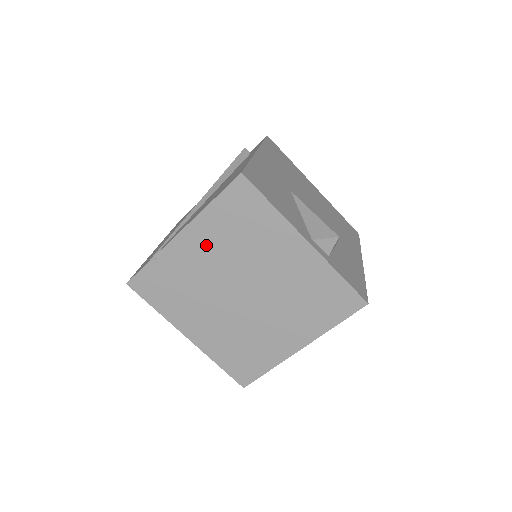
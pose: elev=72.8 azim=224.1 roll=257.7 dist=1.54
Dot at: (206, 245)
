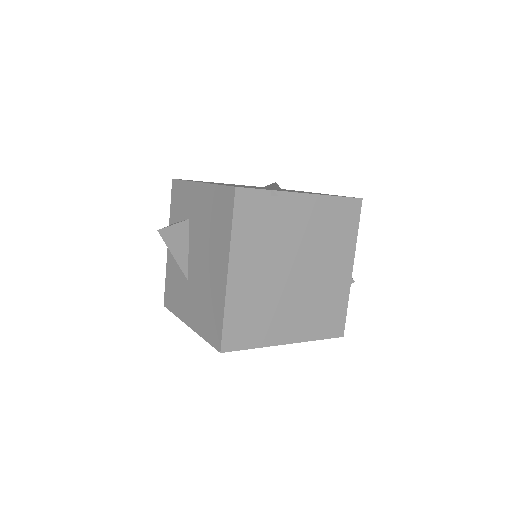
Dot at: (310, 217)
